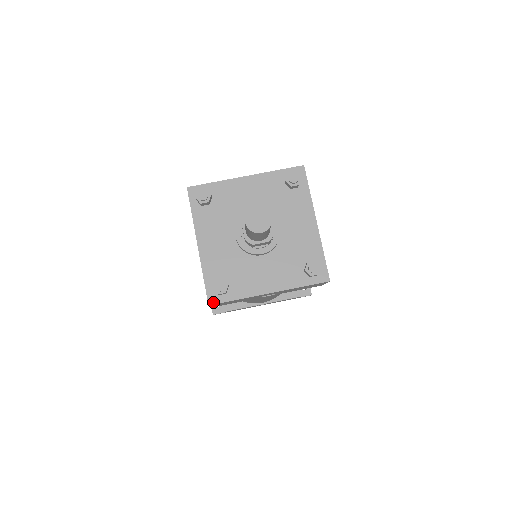
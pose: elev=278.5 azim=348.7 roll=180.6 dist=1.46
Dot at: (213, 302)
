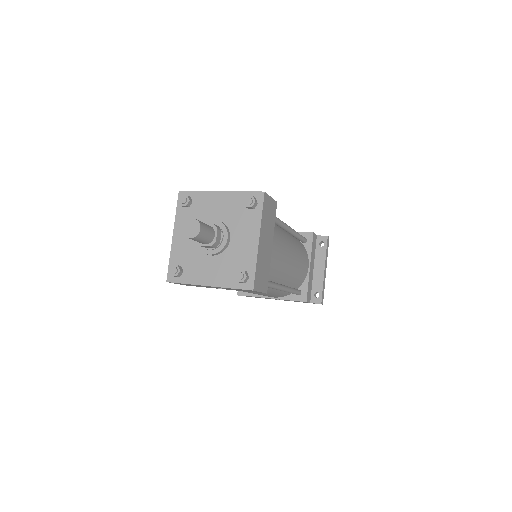
Dot at: (170, 280)
